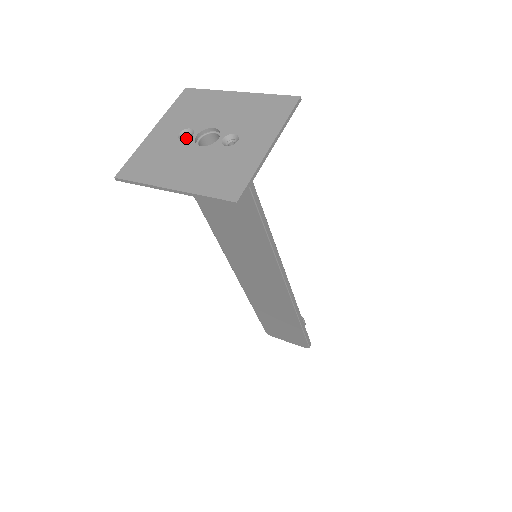
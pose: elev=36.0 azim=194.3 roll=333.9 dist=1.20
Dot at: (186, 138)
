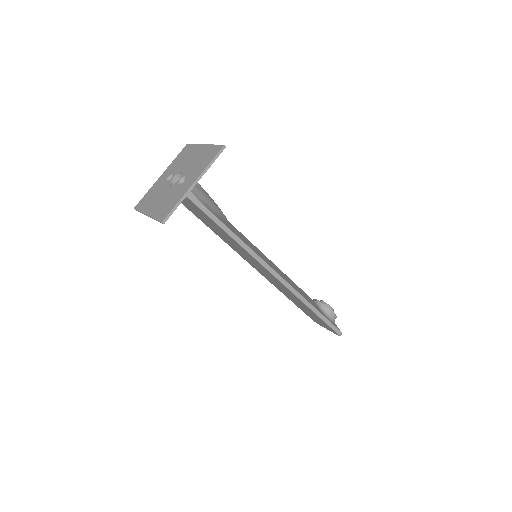
Dot at: occluded
